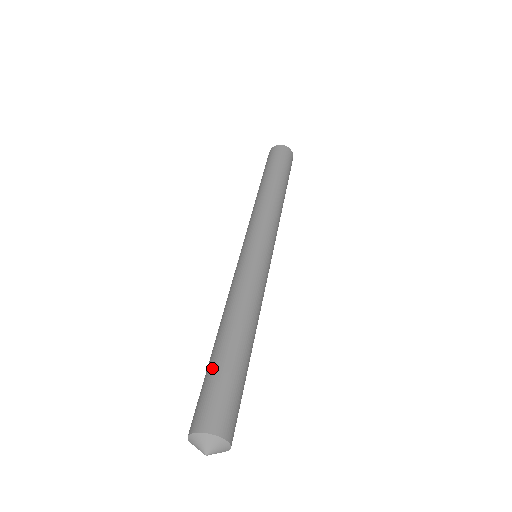
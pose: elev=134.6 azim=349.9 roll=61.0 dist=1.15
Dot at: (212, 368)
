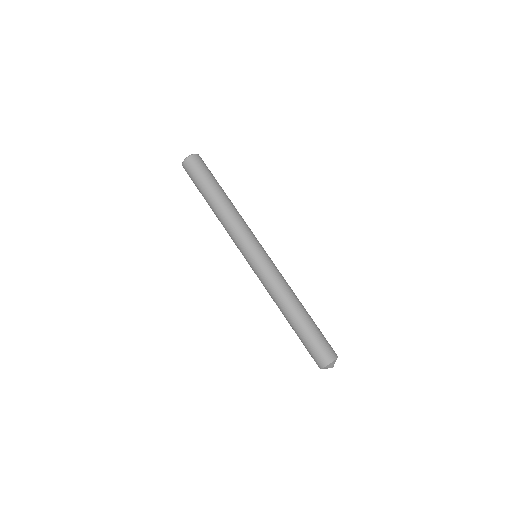
Dot at: (305, 336)
